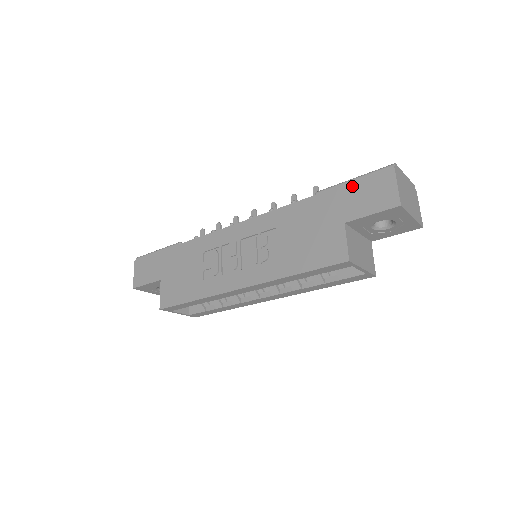
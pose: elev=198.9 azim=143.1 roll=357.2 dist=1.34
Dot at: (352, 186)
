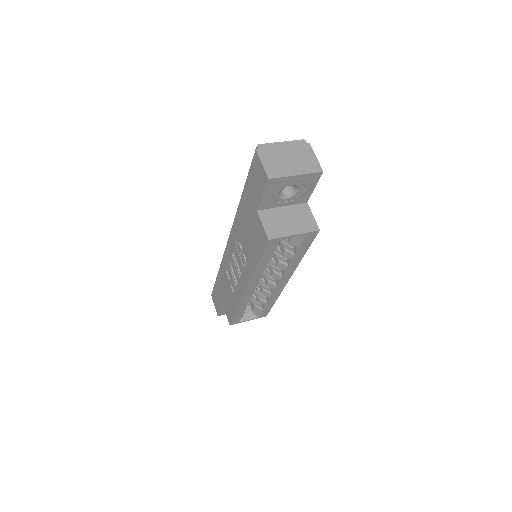
Dot at: (249, 179)
